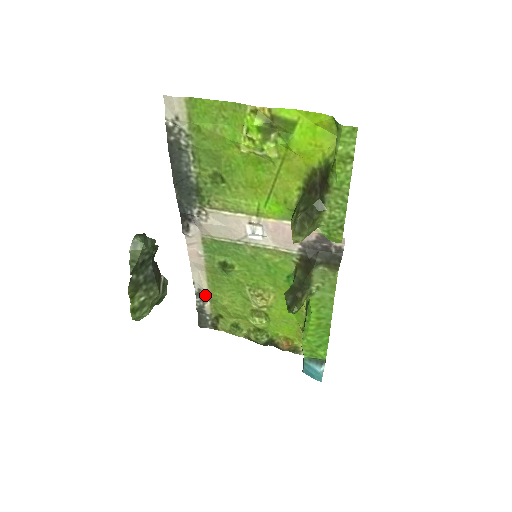
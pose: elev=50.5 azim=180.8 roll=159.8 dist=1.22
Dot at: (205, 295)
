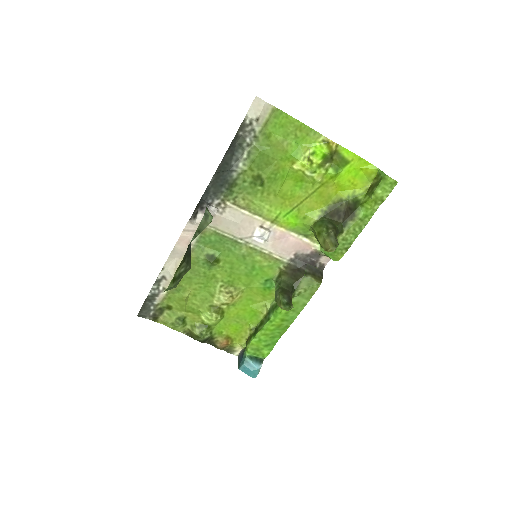
Dot at: (167, 283)
